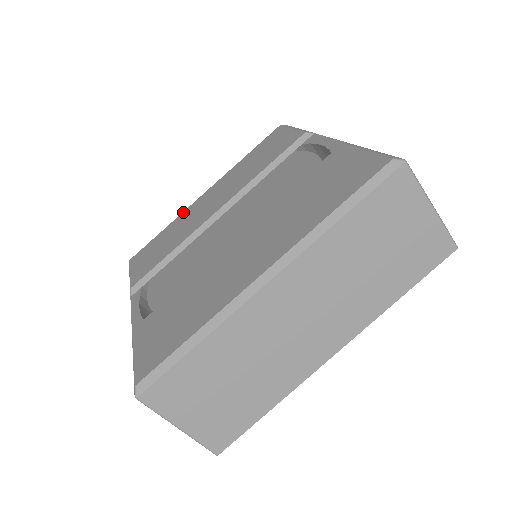
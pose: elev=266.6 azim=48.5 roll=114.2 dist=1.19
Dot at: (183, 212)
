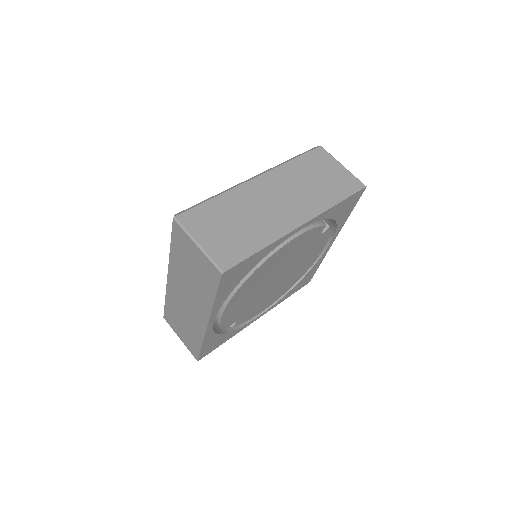
Dot at: occluded
